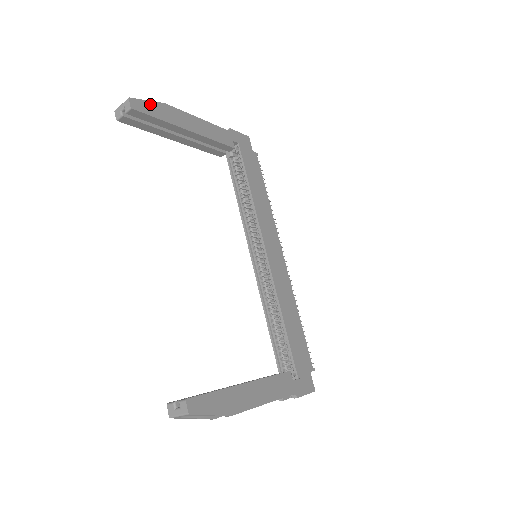
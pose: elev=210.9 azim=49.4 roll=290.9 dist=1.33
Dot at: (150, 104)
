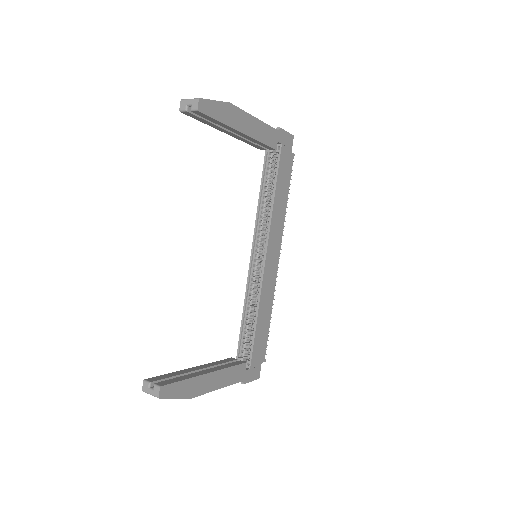
Dot at: (216, 104)
